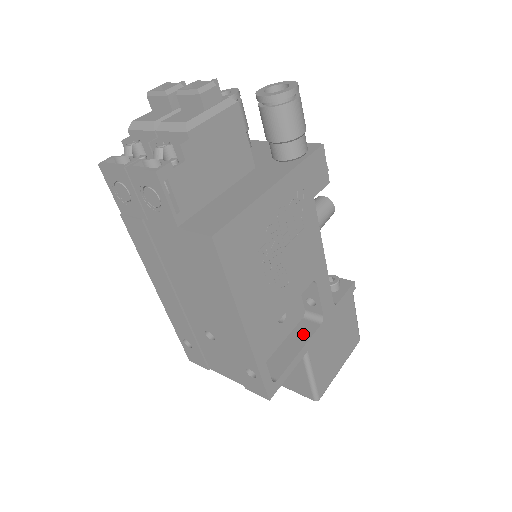
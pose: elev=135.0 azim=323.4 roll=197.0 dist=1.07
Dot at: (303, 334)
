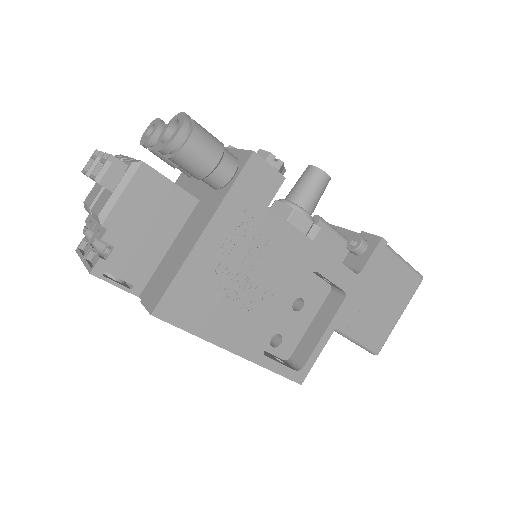
Dot at: (328, 313)
